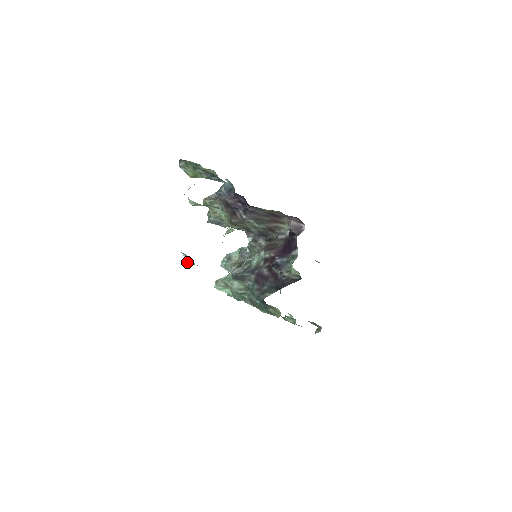
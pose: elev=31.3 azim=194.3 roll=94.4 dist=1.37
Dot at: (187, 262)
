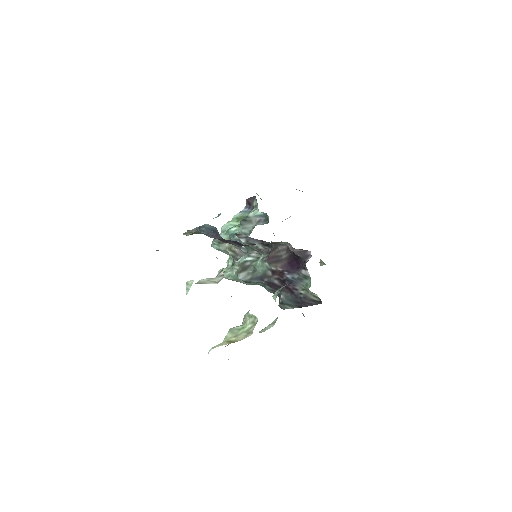
Dot at: occluded
